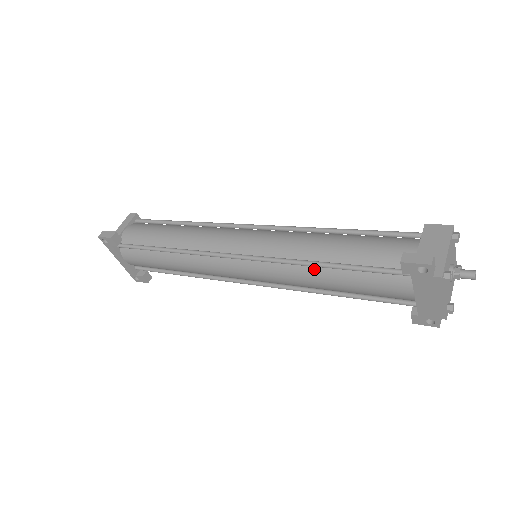
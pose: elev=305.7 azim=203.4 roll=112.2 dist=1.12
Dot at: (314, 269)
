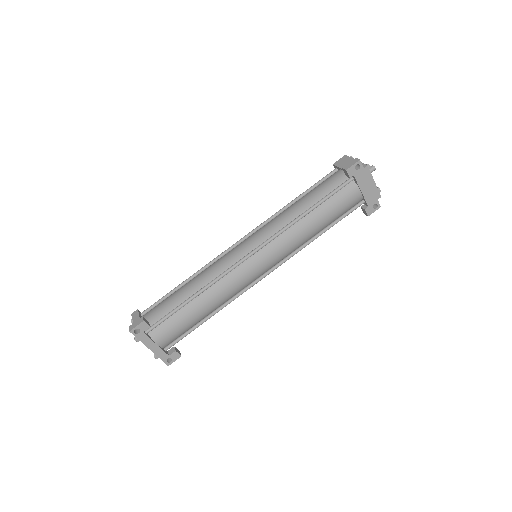
Dot at: (303, 221)
